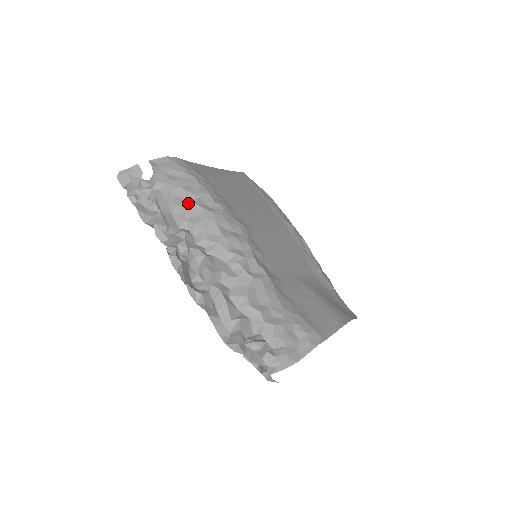
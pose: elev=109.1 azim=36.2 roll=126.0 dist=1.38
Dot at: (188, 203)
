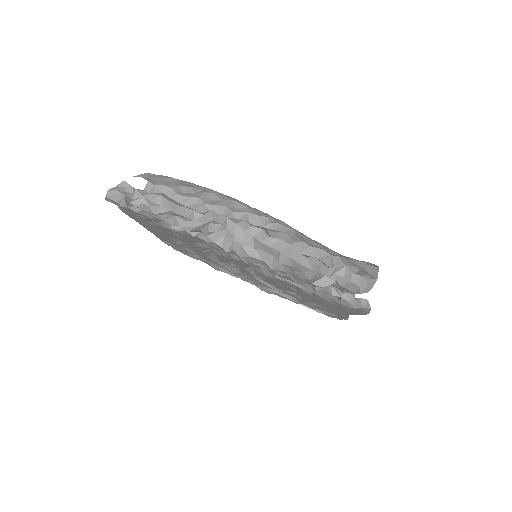
Dot at: (197, 194)
